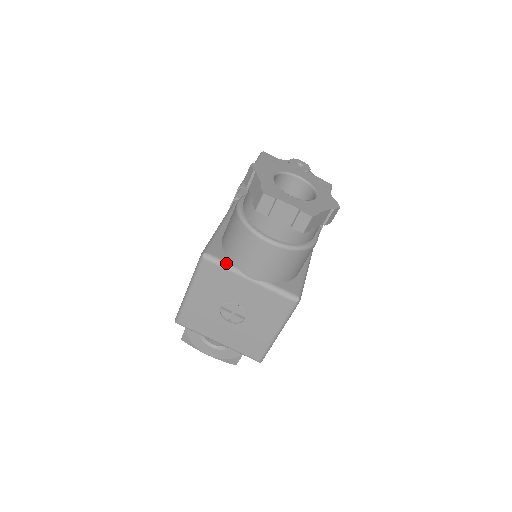
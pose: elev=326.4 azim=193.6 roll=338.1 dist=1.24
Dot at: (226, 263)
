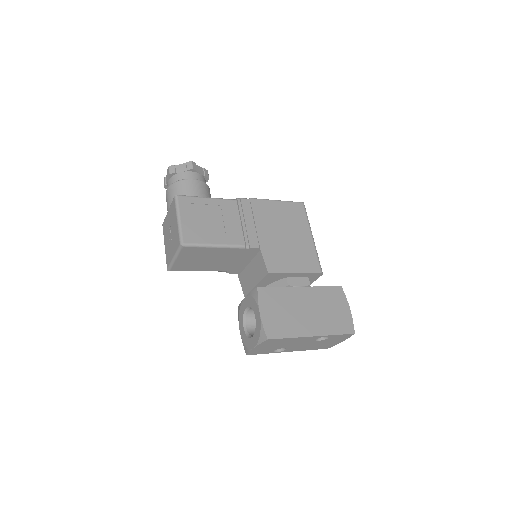
Dot at: occluded
